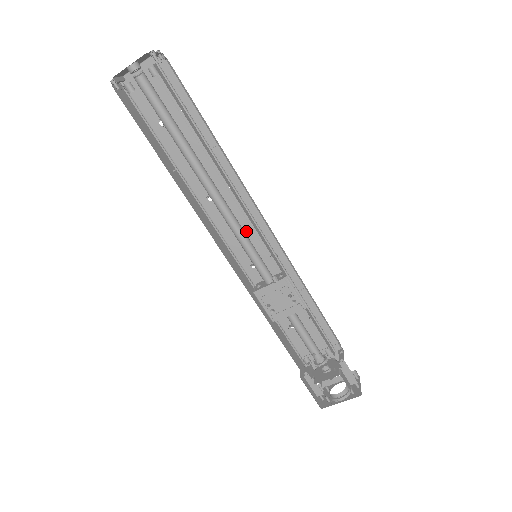
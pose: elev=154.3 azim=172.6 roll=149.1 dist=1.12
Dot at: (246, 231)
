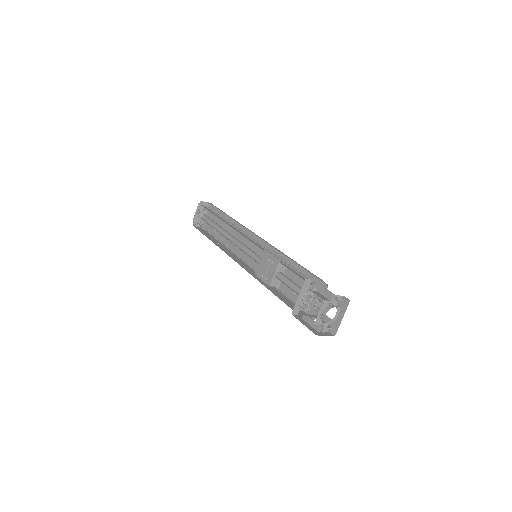
Dot at: (254, 250)
